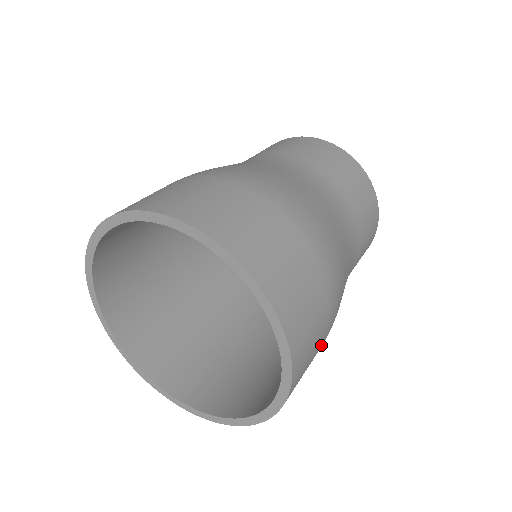
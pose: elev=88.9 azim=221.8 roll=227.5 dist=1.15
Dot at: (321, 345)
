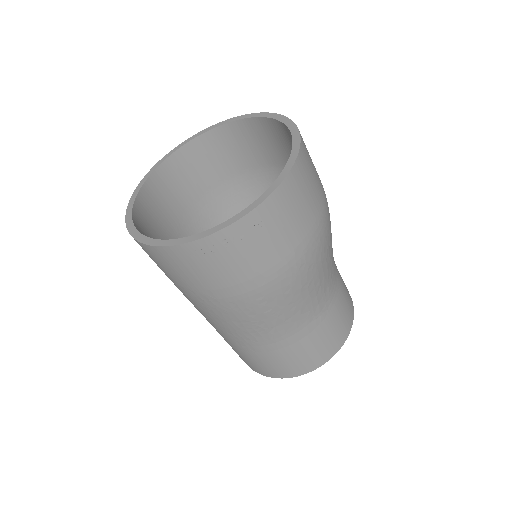
Dot at: (288, 251)
